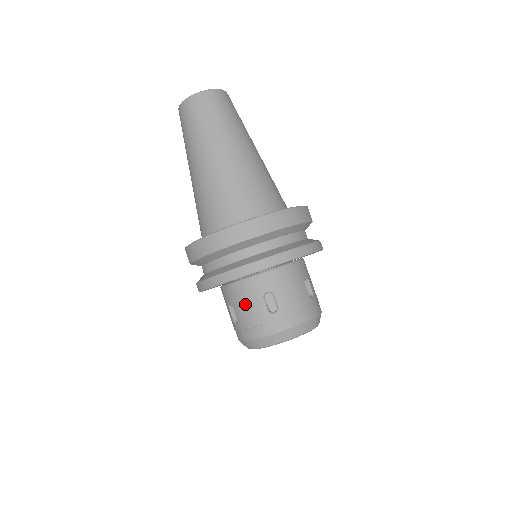
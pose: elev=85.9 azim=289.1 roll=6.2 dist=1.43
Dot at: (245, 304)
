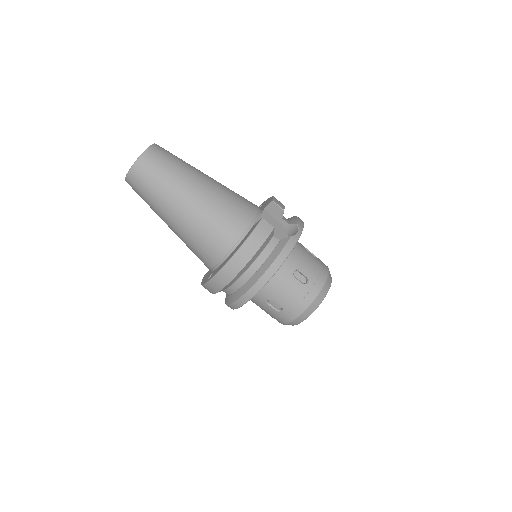
Dot at: (261, 307)
